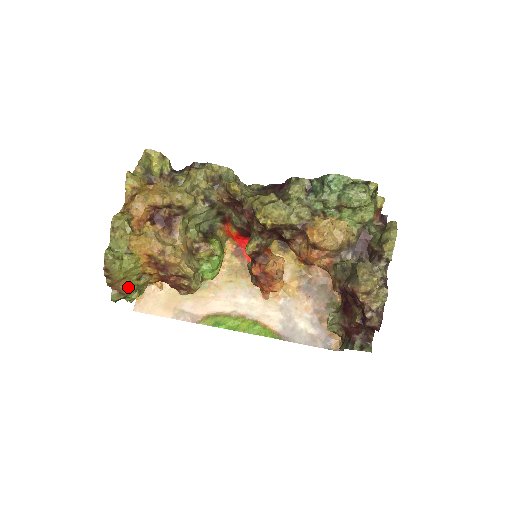
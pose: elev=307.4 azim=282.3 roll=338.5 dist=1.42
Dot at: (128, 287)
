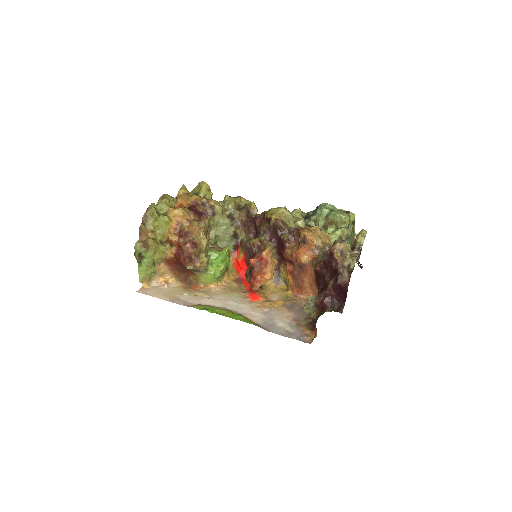
Dot at: (152, 239)
